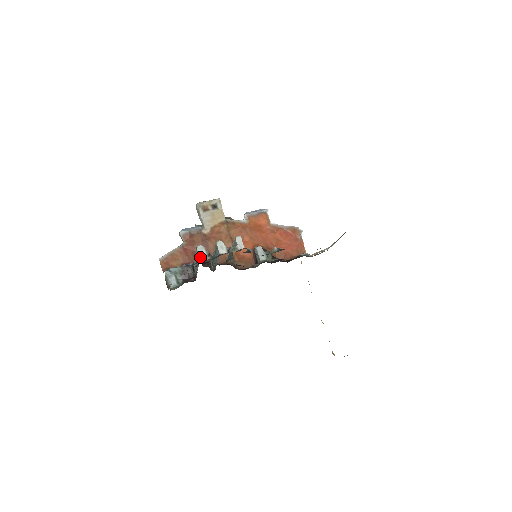
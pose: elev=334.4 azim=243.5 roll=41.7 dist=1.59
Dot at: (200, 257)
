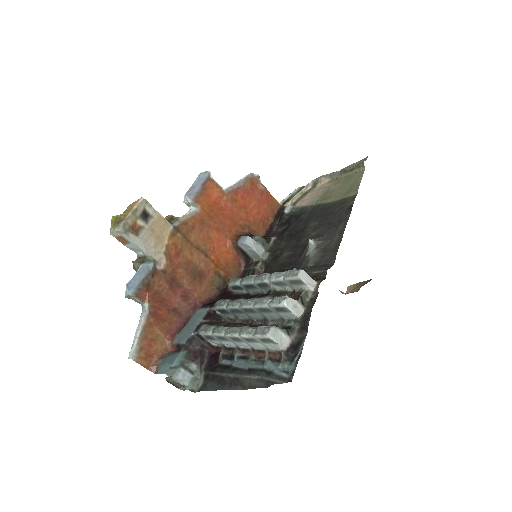
Dot at: (282, 346)
